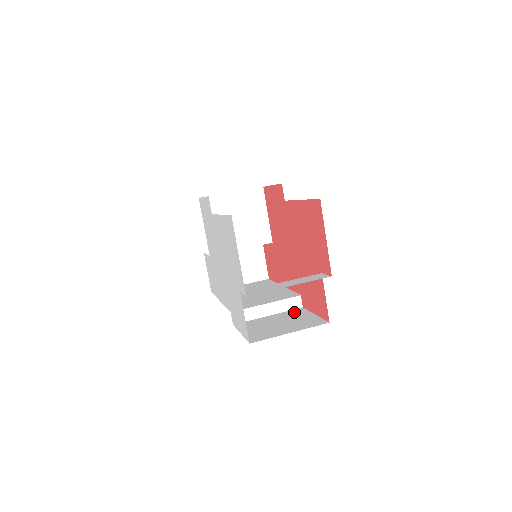
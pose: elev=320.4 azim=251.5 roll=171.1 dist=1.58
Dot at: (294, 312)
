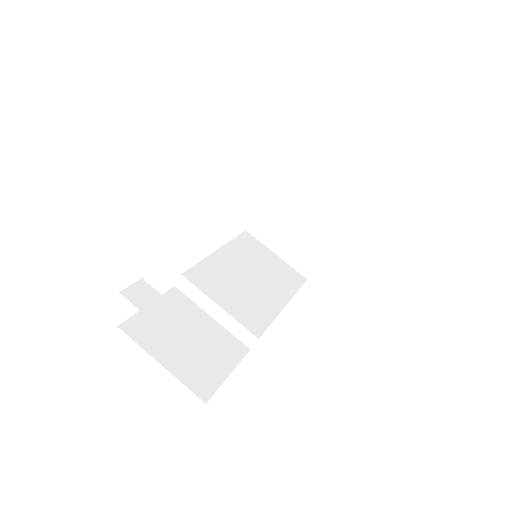
Dot at: (230, 344)
